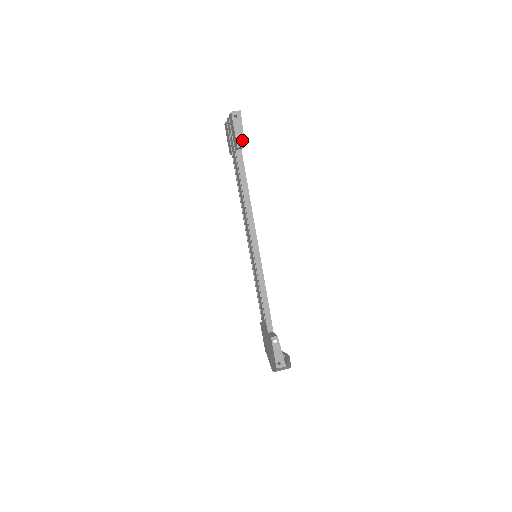
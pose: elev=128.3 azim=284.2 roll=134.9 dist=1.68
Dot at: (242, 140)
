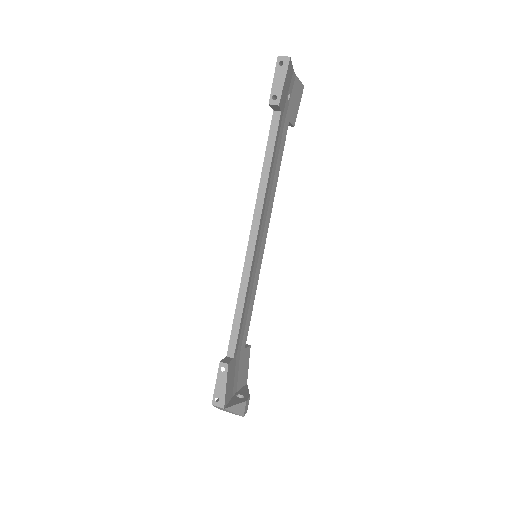
Dot at: (278, 96)
